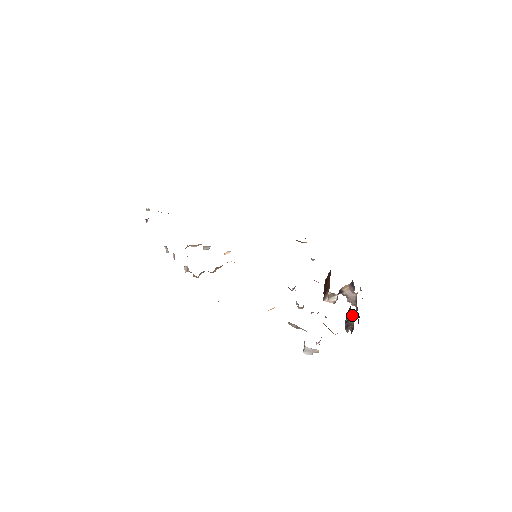
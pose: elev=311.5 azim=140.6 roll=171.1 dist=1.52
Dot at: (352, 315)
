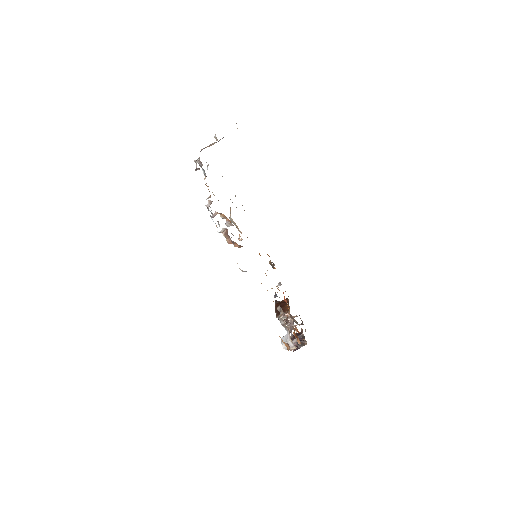
Dot at: (304, 338)
